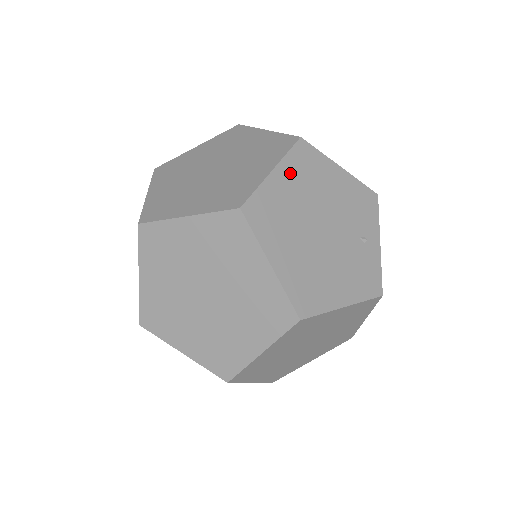
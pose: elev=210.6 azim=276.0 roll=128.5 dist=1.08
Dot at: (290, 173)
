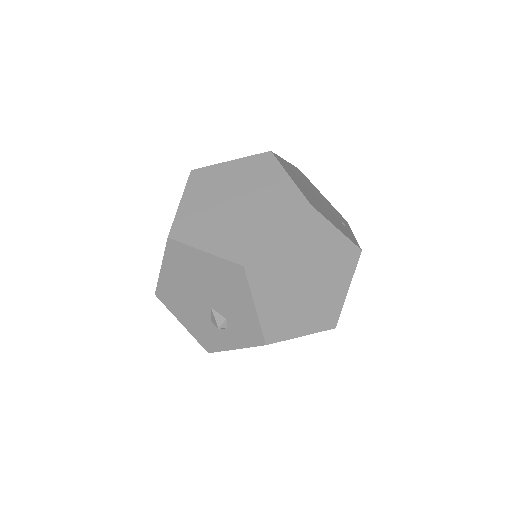
Dot at: (295, 170)
